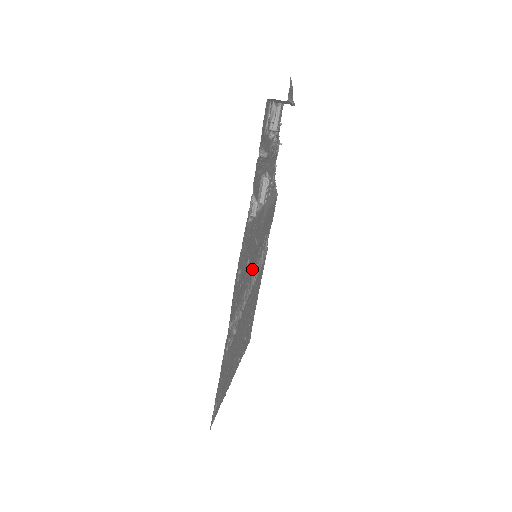
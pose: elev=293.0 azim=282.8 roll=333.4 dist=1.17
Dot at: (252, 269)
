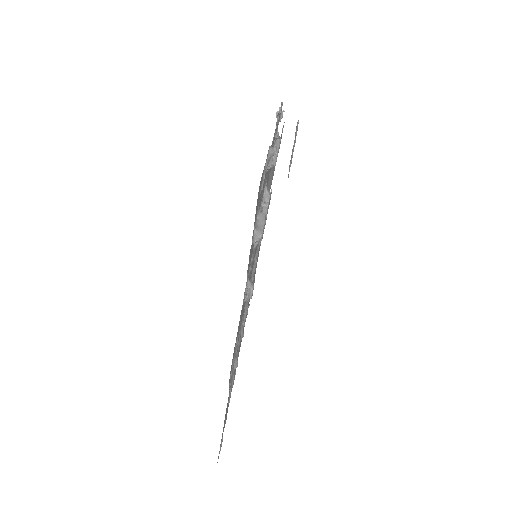
Dot at: occluded
